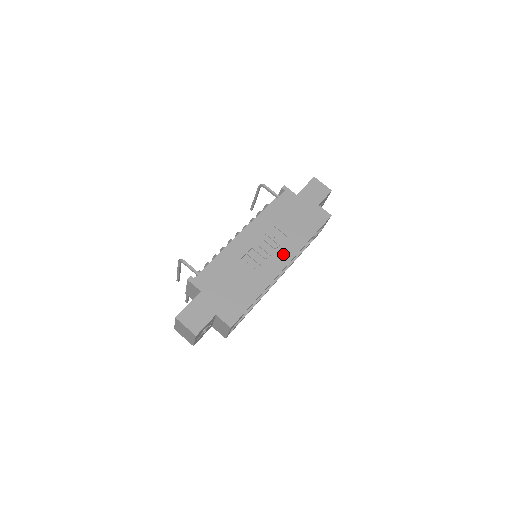
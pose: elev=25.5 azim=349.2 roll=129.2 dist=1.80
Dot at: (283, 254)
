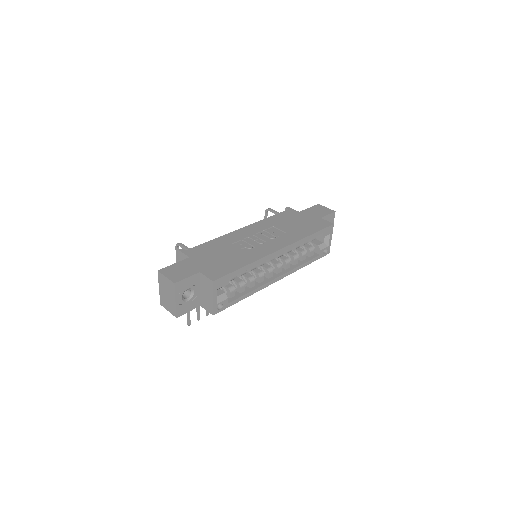
Dot at: (279, 242)
